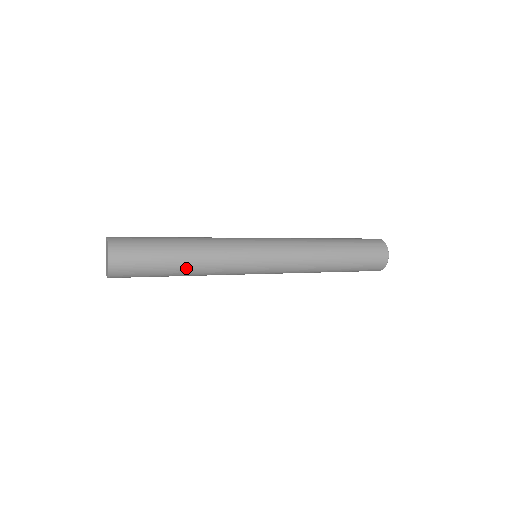
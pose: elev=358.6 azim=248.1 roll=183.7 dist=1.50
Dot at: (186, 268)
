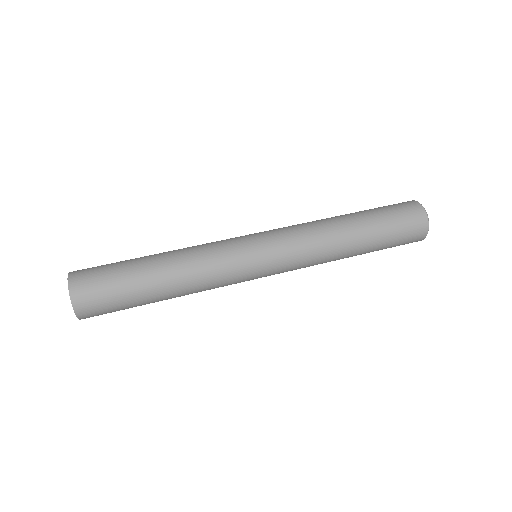
Dot at: (169, 297)
